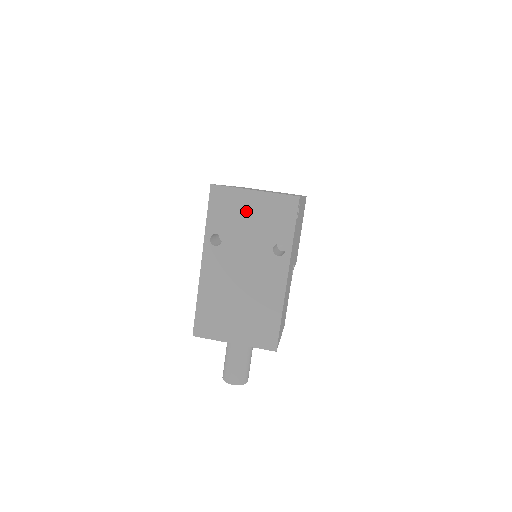
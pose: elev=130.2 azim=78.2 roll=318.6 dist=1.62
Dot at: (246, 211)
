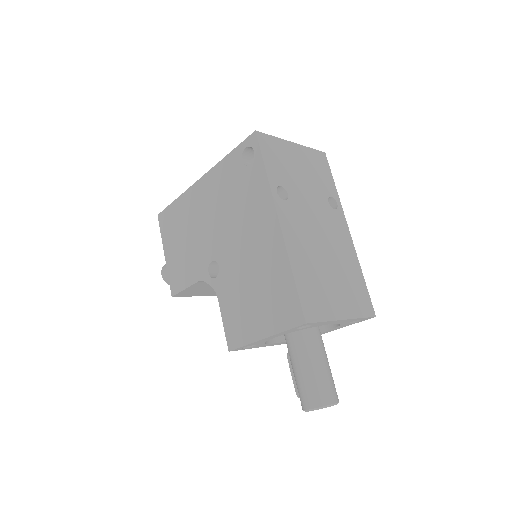
Dot at: (295, 162)
